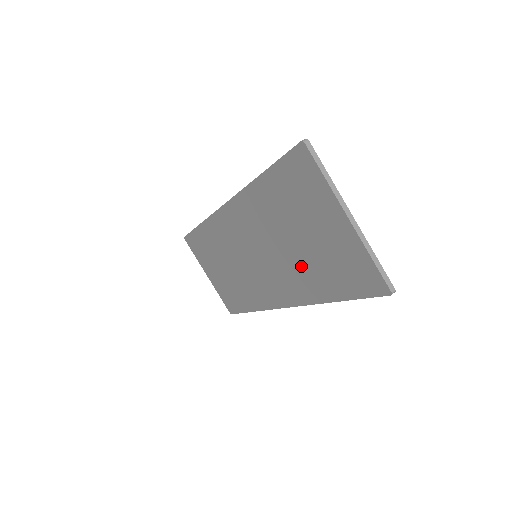
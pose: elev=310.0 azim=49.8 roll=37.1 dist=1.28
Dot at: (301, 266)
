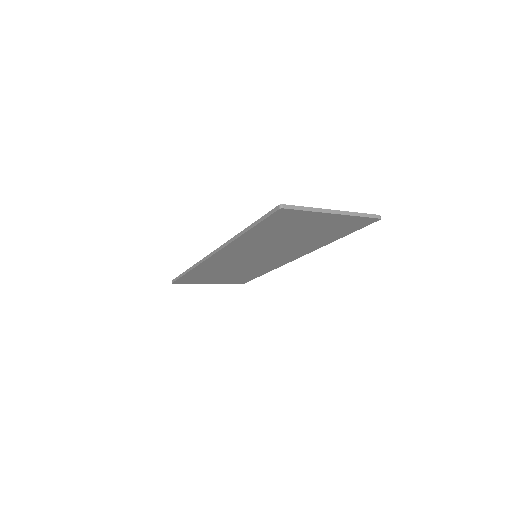
Dot at: (303, 242)
